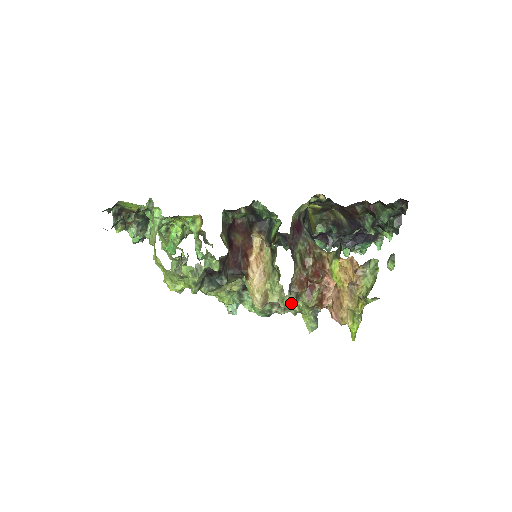
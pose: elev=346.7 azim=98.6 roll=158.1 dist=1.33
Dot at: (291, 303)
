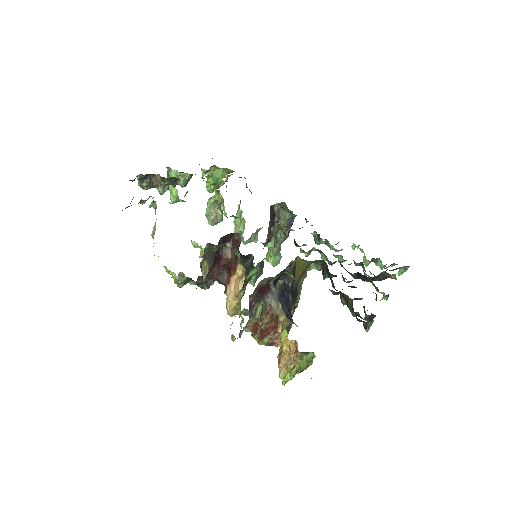
Dot at: occluded
